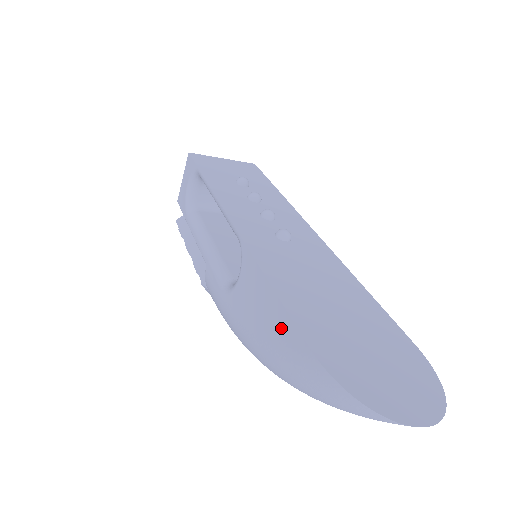
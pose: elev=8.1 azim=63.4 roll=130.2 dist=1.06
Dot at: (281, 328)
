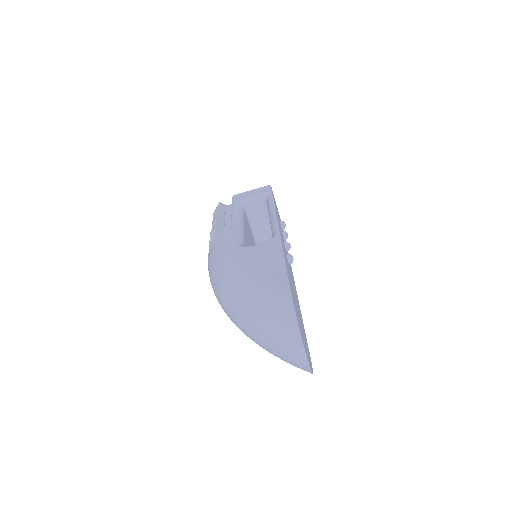
Dot at: (275, 273)
